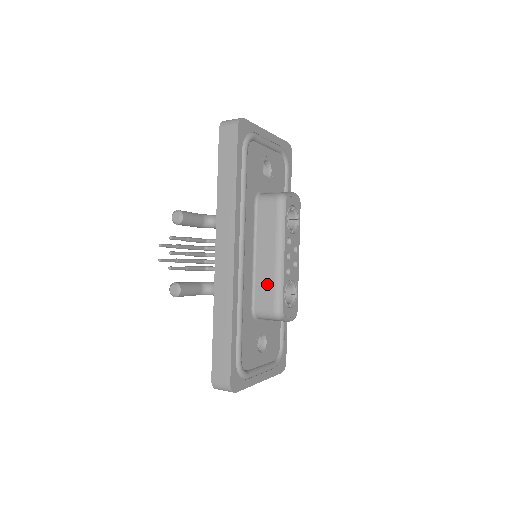
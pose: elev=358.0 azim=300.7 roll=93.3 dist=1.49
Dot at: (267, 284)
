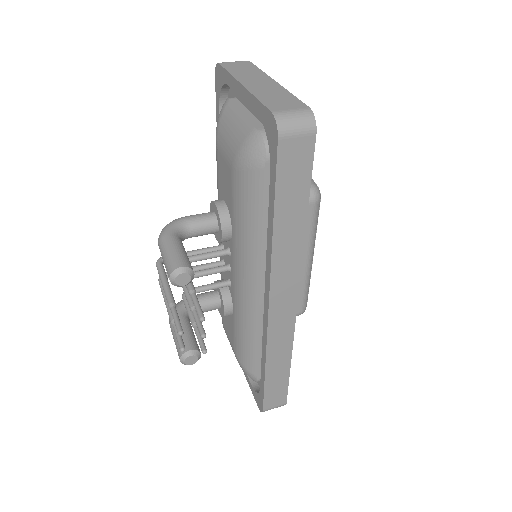
Dot at: occluded
